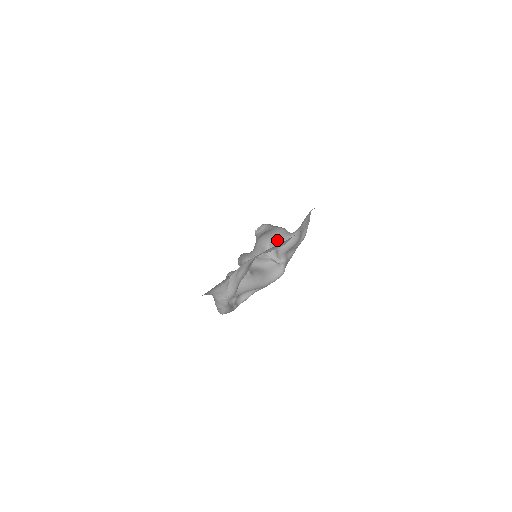
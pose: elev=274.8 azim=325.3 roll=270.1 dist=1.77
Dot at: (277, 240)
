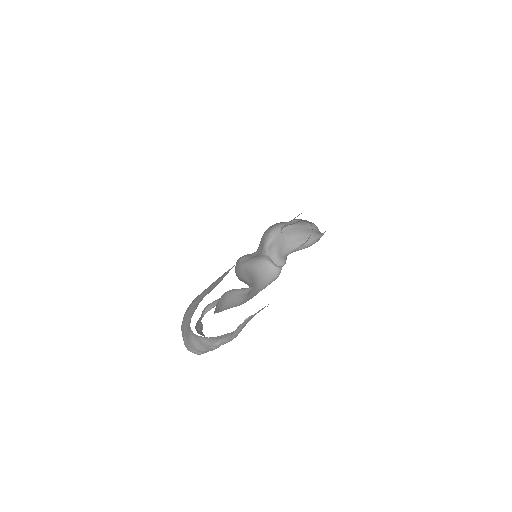
Dot at: (290, 234)
